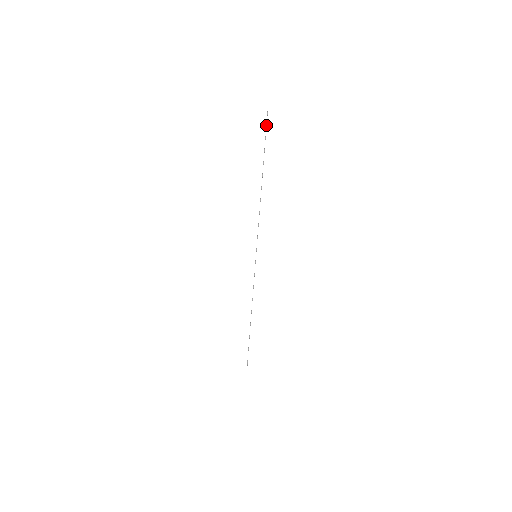
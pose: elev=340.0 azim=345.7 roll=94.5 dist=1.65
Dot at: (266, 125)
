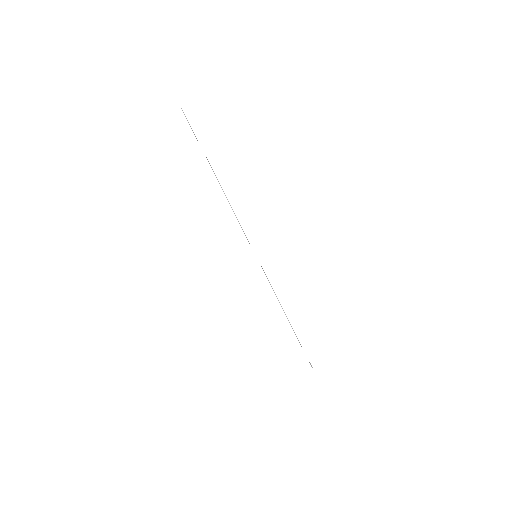
Dot at: occluded
